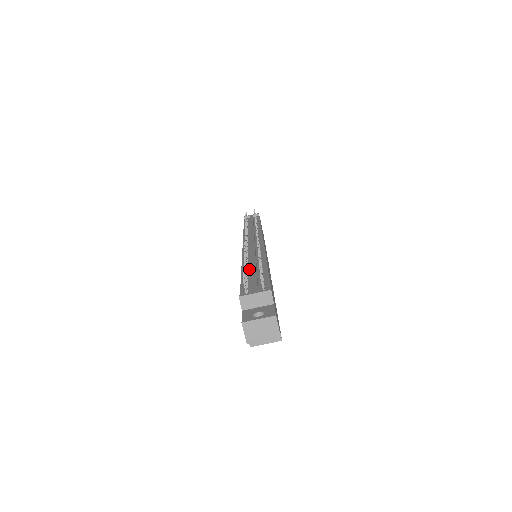
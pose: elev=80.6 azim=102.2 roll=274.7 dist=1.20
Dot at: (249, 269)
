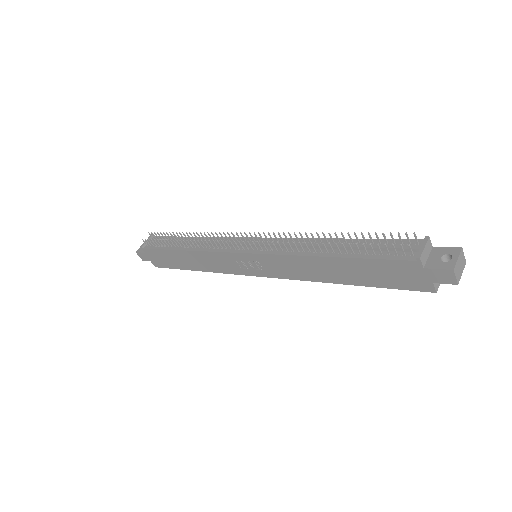
Dot at: (336, 251)
